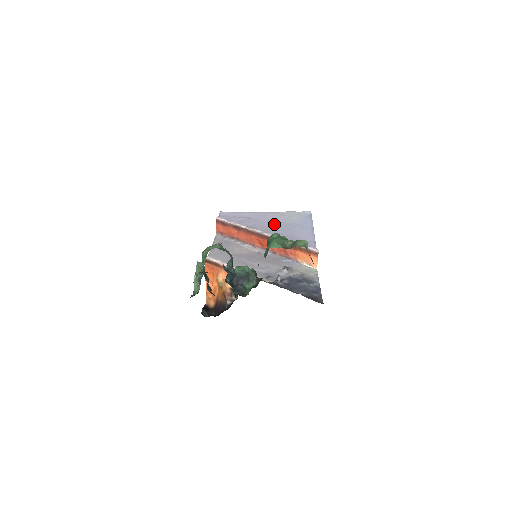
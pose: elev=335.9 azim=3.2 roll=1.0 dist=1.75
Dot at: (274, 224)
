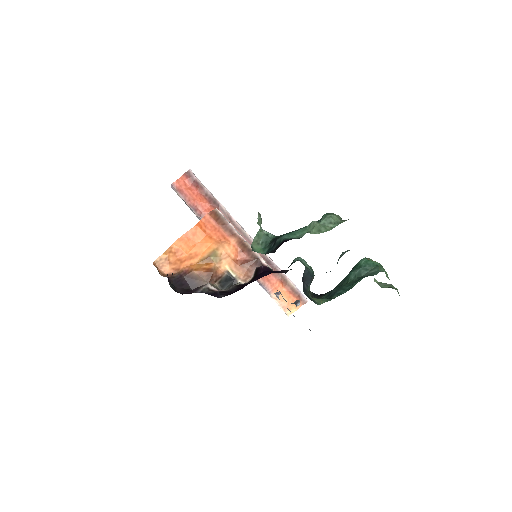
Dot at: occluded
